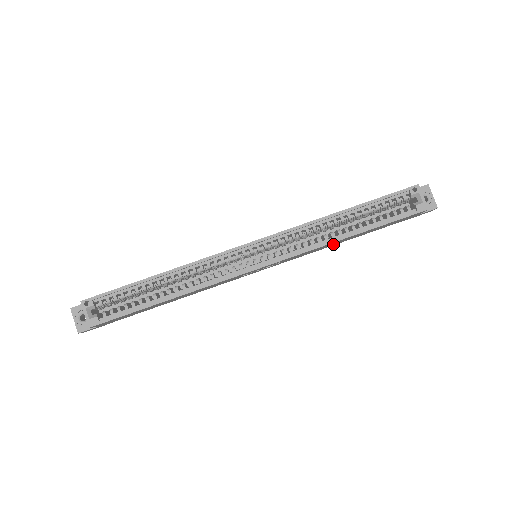
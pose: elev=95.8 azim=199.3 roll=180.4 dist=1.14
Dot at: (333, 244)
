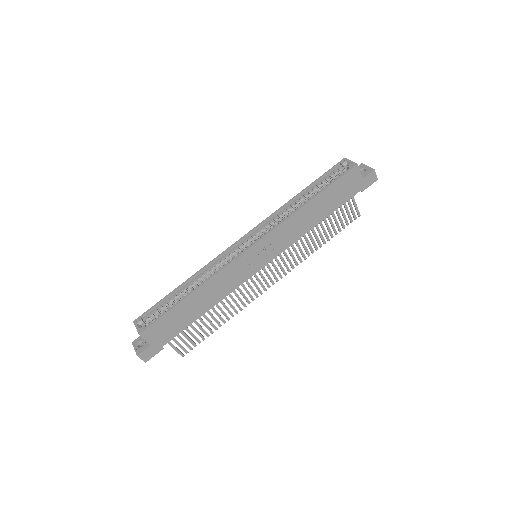
Dot at: (308, 222)
